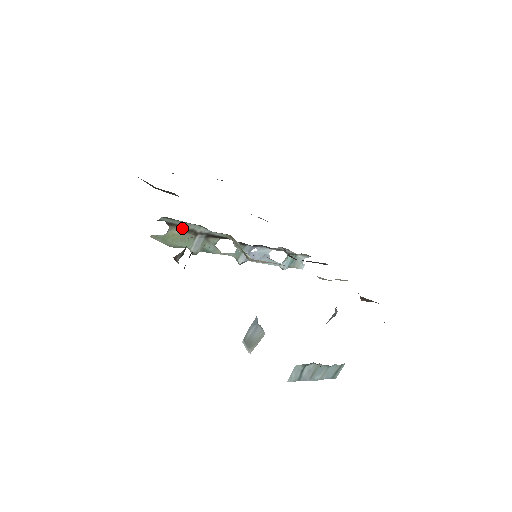
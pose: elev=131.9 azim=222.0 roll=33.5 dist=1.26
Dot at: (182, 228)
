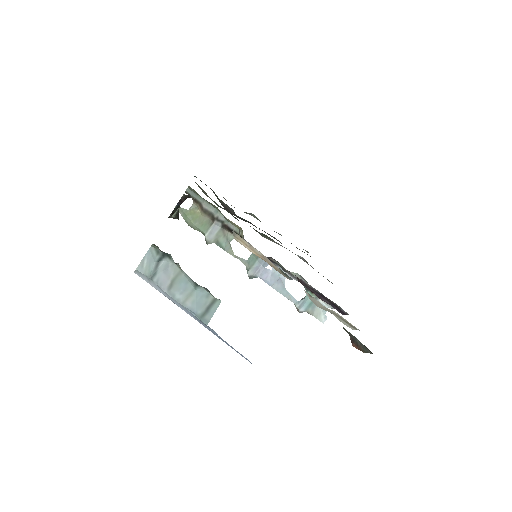
Dot at: (203, 207)
